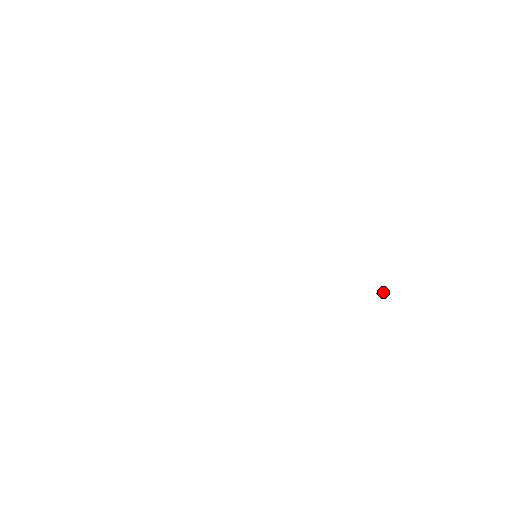
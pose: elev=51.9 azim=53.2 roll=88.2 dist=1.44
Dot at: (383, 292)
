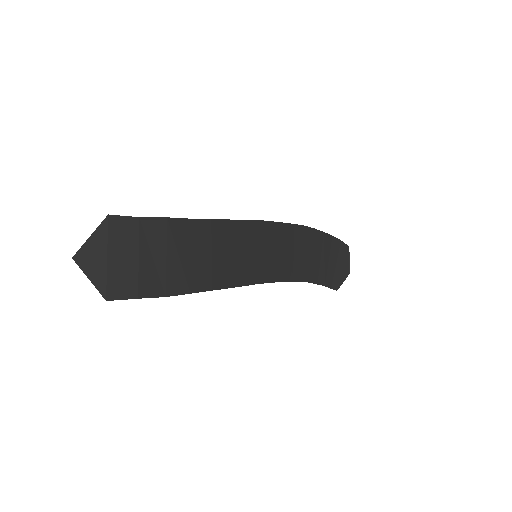
Dot at: occluded
